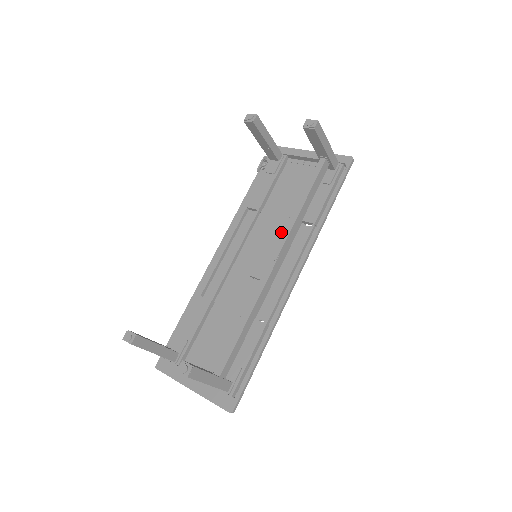
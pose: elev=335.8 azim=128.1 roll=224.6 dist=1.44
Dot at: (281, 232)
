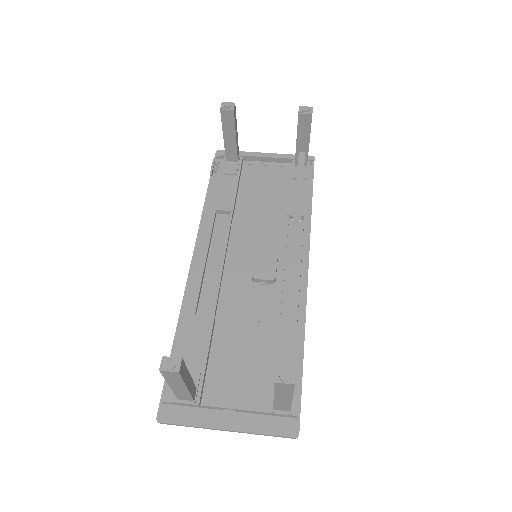
Dot at: (268, 231)
